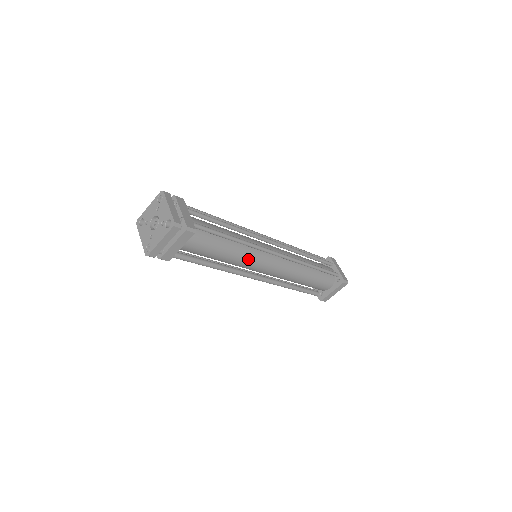
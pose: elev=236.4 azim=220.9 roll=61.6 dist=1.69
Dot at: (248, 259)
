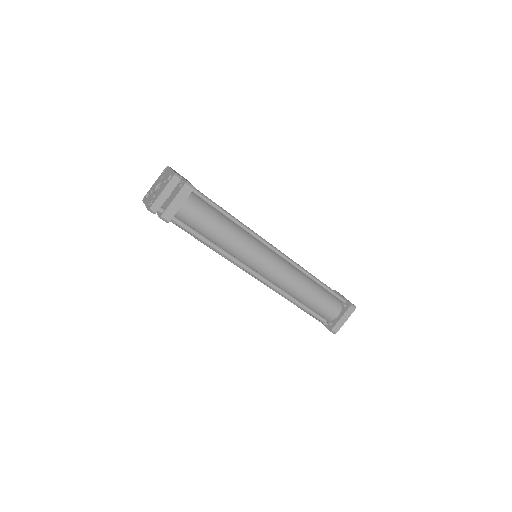
Dot at: (247, 246)
